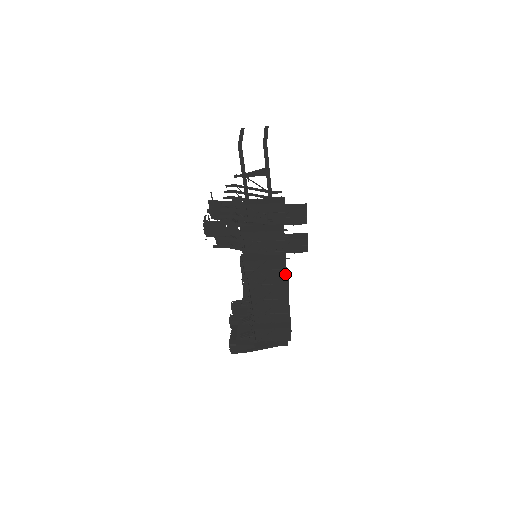
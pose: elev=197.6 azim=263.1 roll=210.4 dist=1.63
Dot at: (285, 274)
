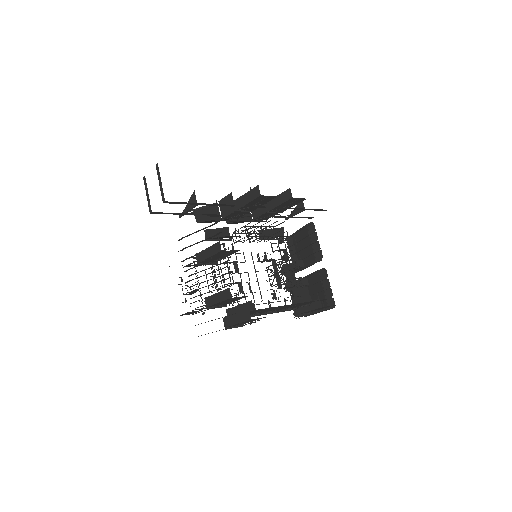
Dot at: occluded
